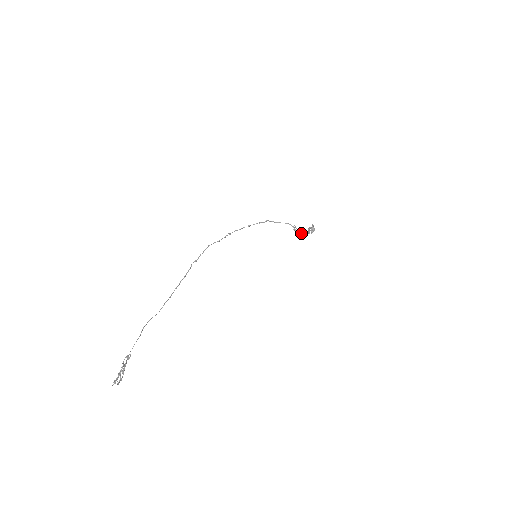
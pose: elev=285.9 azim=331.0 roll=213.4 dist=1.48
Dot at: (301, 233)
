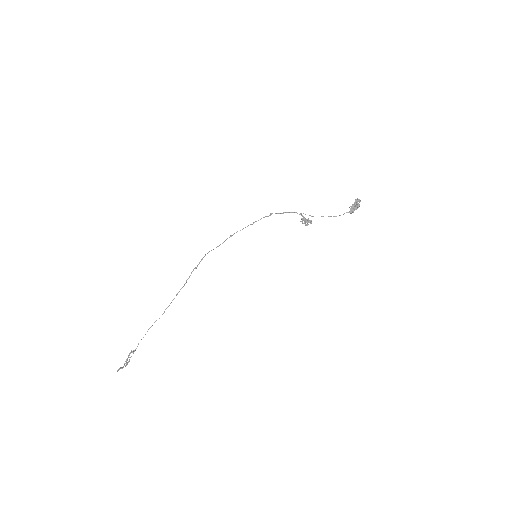
Dot at: (307, 222)
